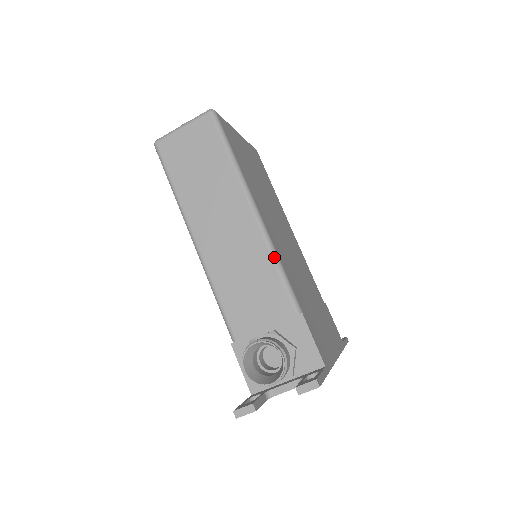
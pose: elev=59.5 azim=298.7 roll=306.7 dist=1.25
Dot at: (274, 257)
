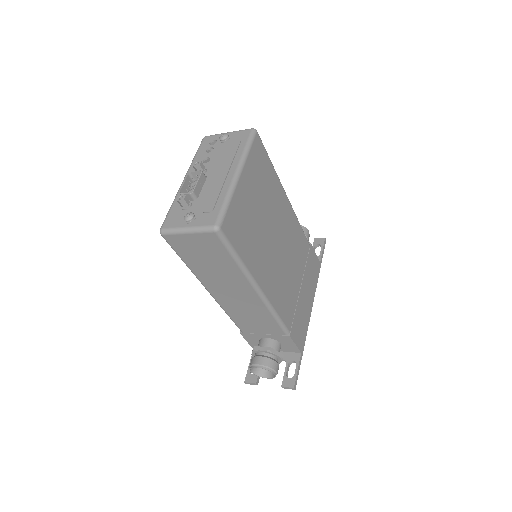
Dot at: (272, 313)
